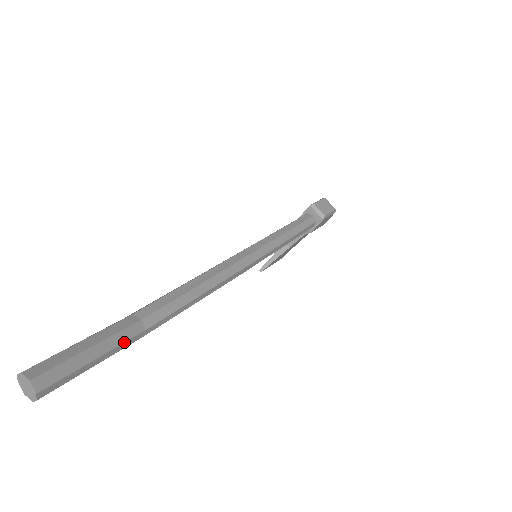
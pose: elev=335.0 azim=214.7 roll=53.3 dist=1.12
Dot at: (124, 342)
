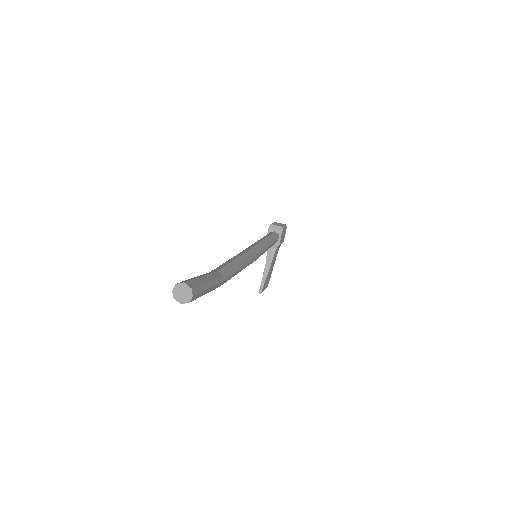
Dot at: (217, 278)
